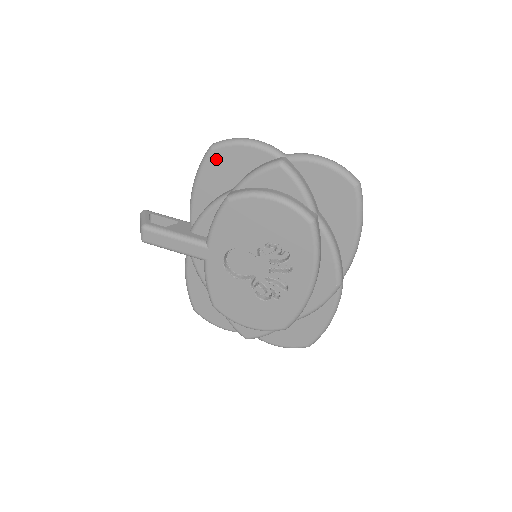
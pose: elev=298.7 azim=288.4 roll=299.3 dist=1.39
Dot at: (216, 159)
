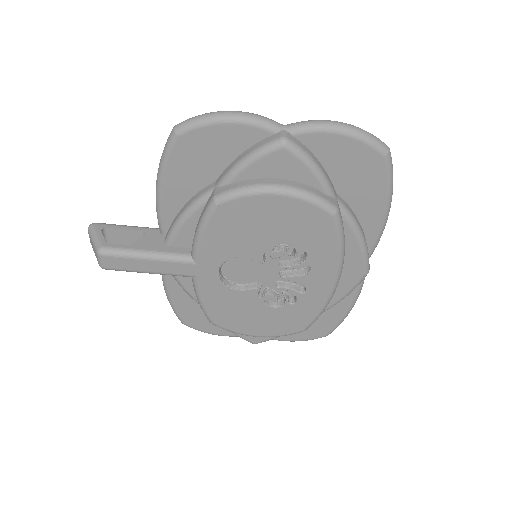
Dot at: (185, 147)
